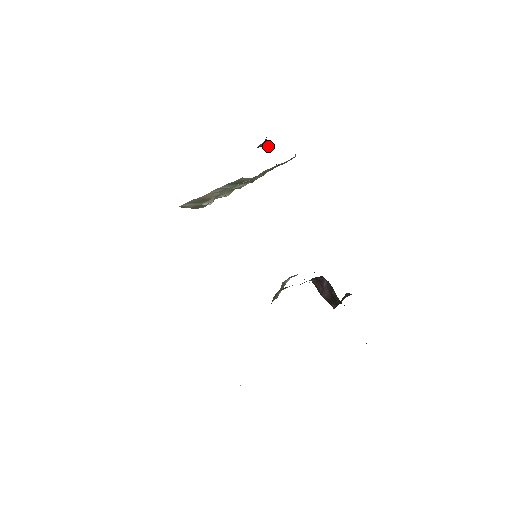
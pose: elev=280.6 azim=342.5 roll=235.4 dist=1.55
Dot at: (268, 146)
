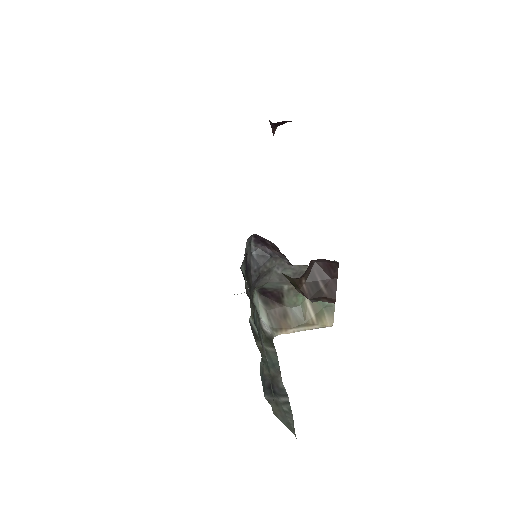
Dot at: (274, 124)
